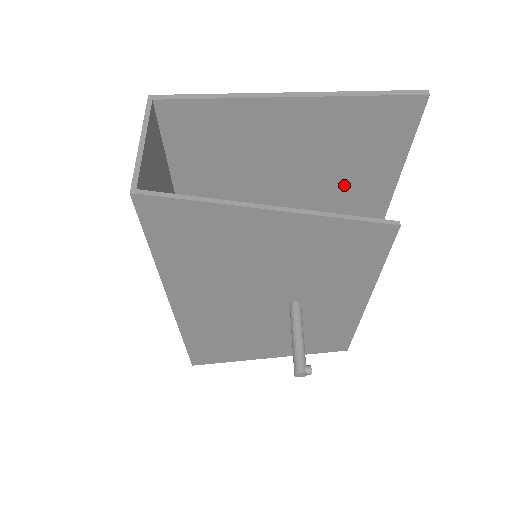
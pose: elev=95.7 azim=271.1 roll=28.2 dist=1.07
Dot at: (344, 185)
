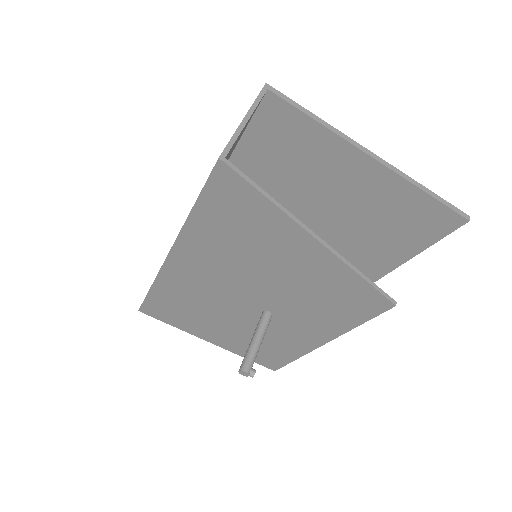
Dot at: (359, 244)
